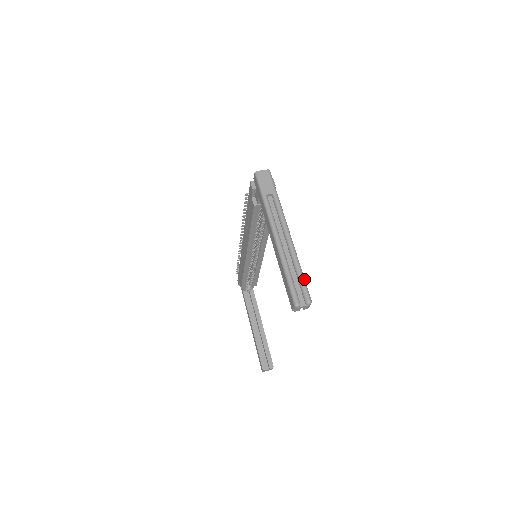
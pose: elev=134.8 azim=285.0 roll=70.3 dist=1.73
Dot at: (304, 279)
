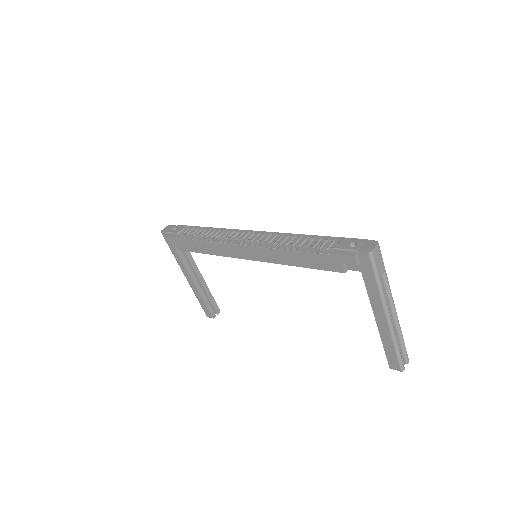
Dot at: occluded
